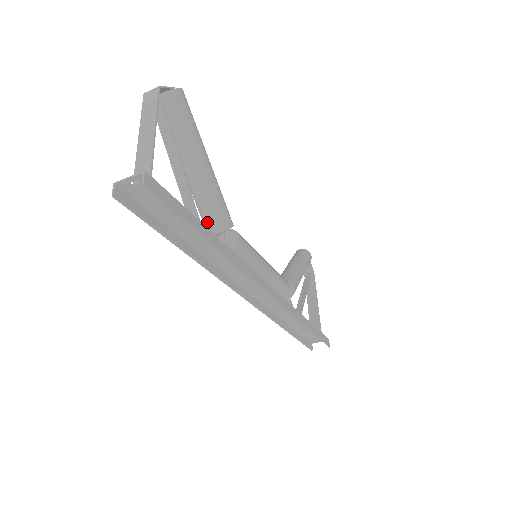
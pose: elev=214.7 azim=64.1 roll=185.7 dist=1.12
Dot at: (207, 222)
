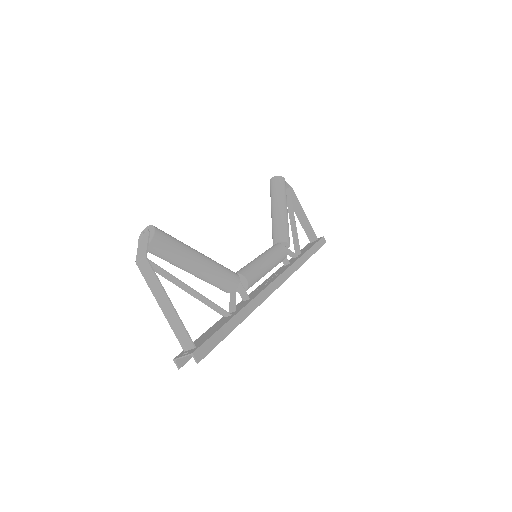
Dot at: (222, 290)
